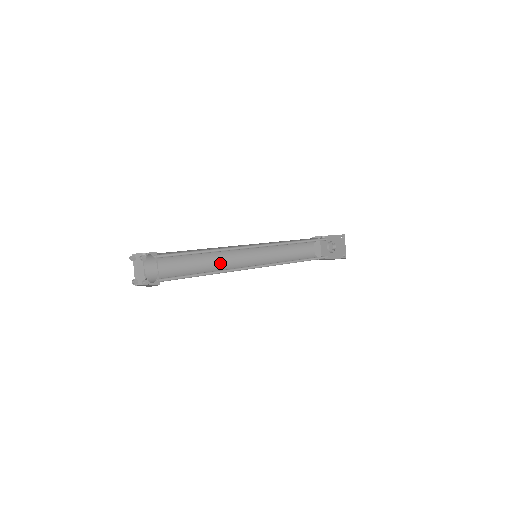
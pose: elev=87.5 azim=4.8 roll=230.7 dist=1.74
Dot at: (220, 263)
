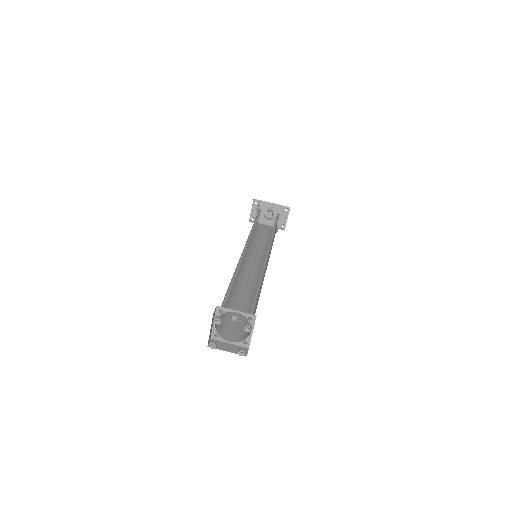
Dot at: occluded
